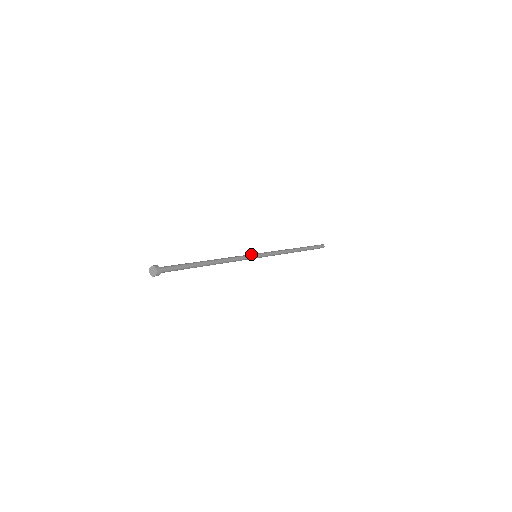
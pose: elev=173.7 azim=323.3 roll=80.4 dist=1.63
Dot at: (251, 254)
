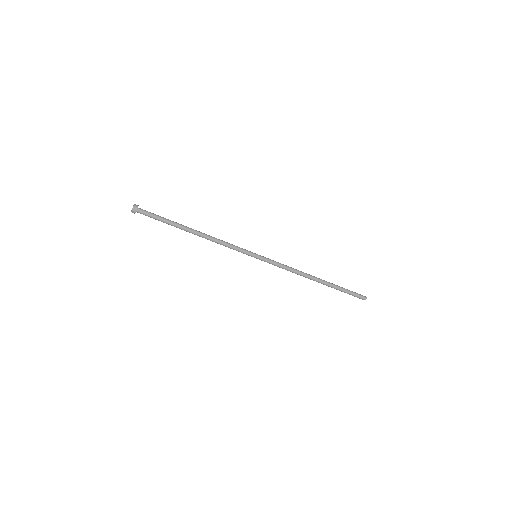
Dot at: (248, 252)
